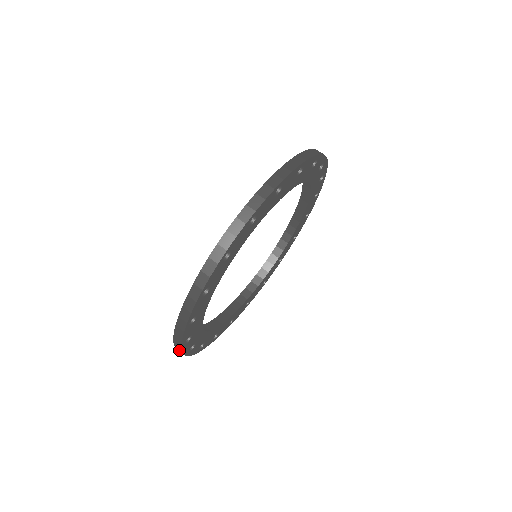
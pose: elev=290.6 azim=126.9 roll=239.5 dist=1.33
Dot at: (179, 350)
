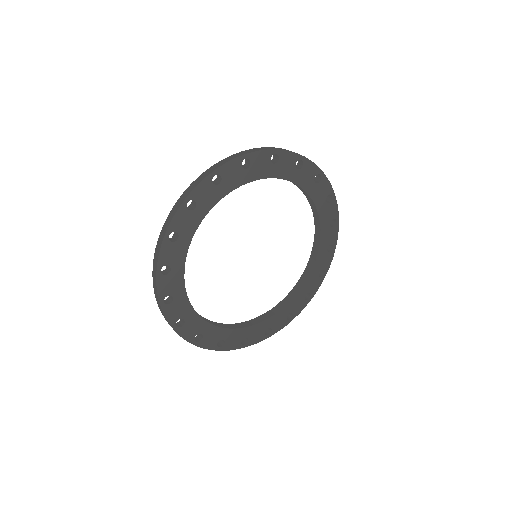
Dot at: (180, 335)
